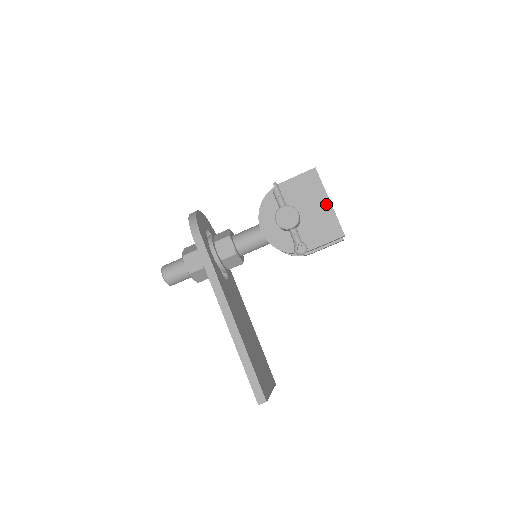
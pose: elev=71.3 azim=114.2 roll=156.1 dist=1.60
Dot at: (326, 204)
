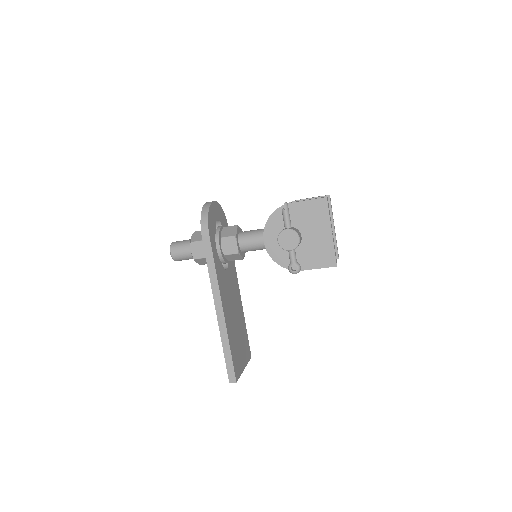
Dot at: (328, 234)
